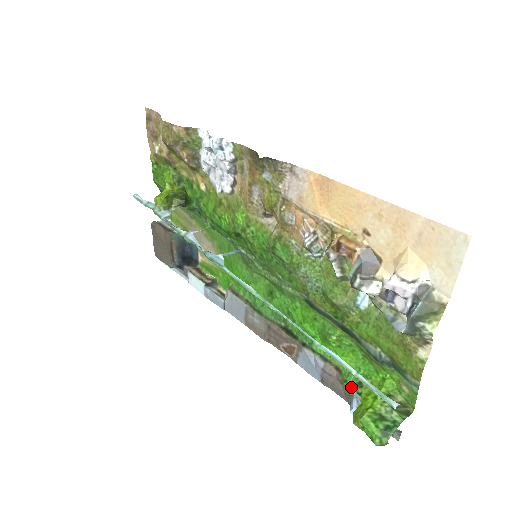
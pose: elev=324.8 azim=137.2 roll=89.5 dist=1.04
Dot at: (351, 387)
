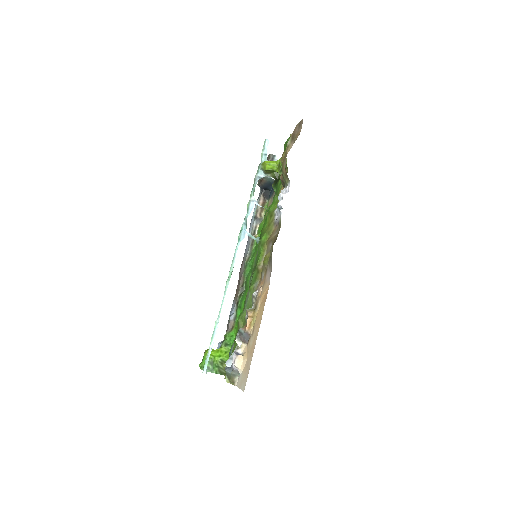
Dot at: (225, 340)
